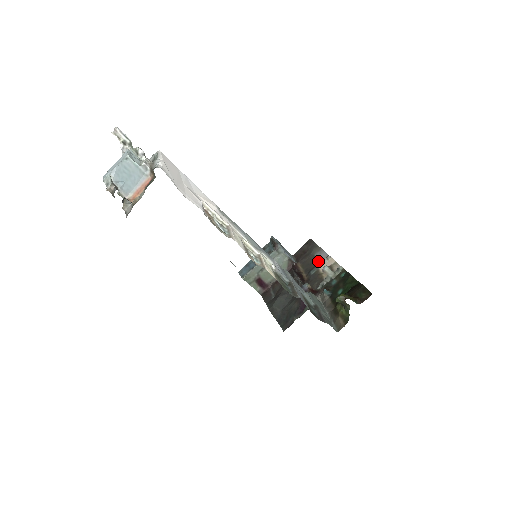
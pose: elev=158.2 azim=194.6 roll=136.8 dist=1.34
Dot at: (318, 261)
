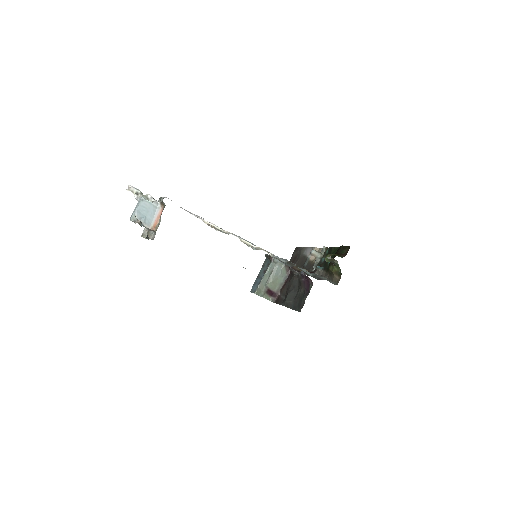
Dot at: (307, 255)
